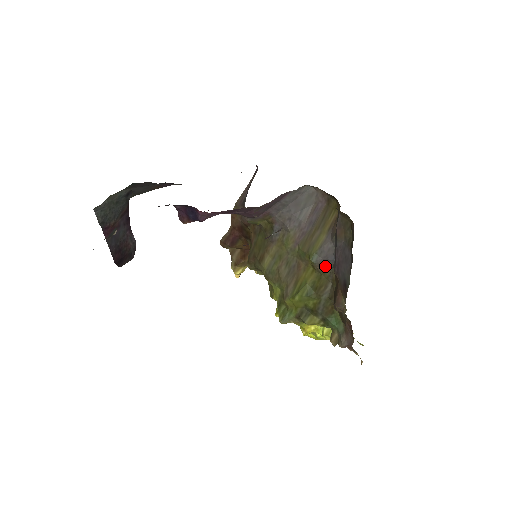
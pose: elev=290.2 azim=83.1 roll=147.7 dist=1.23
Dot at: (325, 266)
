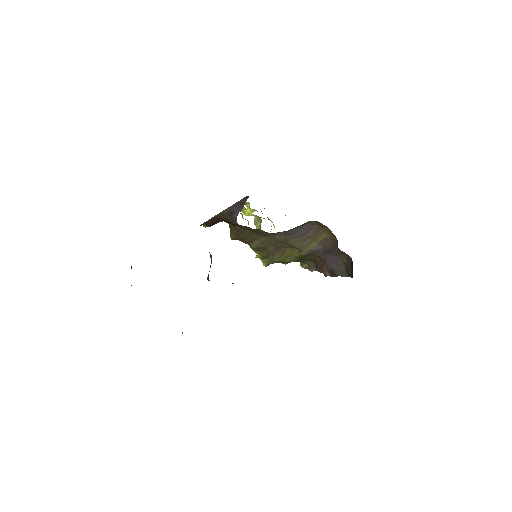
Dot at: occluded
